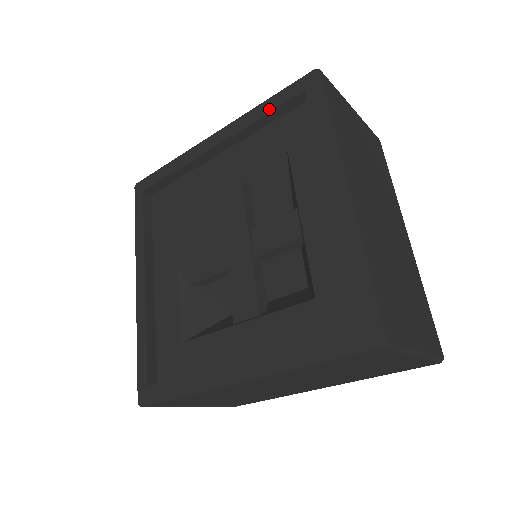
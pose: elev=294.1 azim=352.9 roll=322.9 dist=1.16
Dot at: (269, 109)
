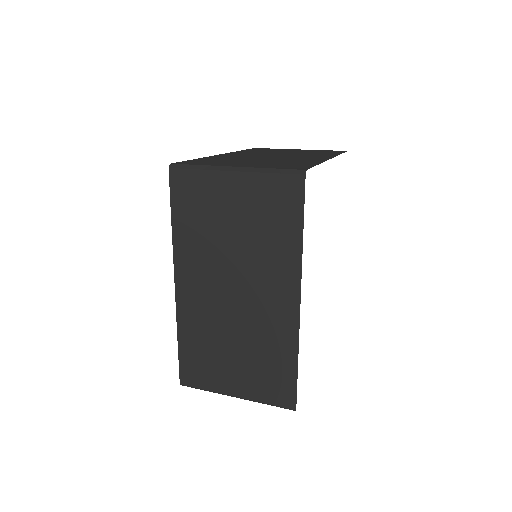
Dot at: occluded
